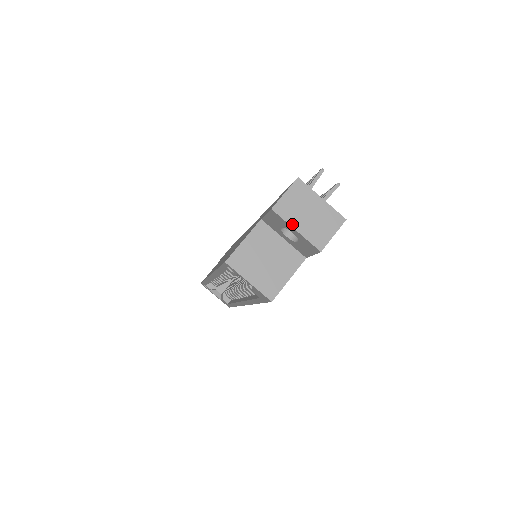
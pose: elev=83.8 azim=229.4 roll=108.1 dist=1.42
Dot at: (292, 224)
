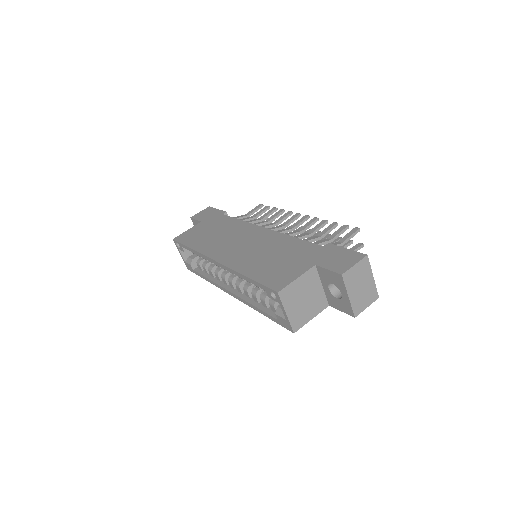
Dot at: (348, 291)
